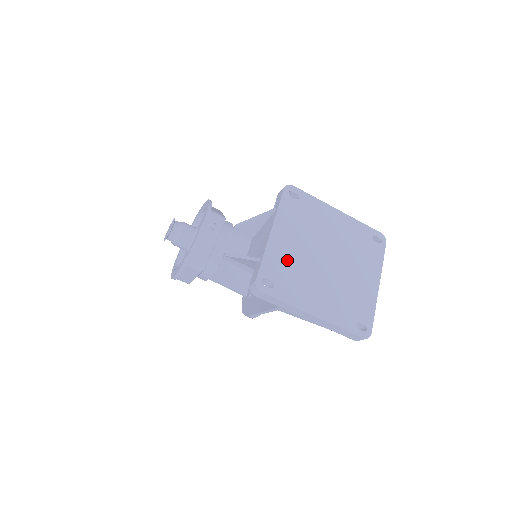
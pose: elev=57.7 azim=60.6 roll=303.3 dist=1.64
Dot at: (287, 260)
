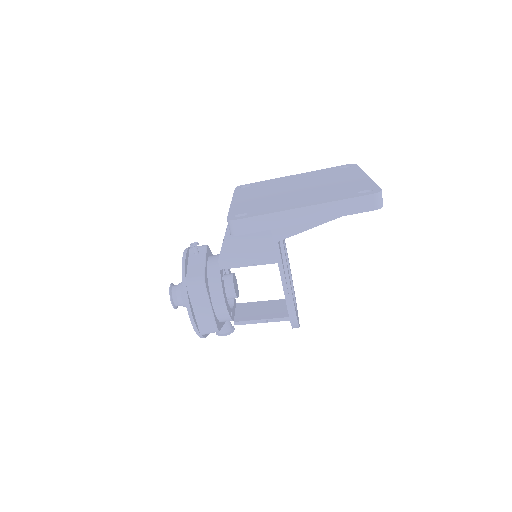
Dot at: (255, 203)
